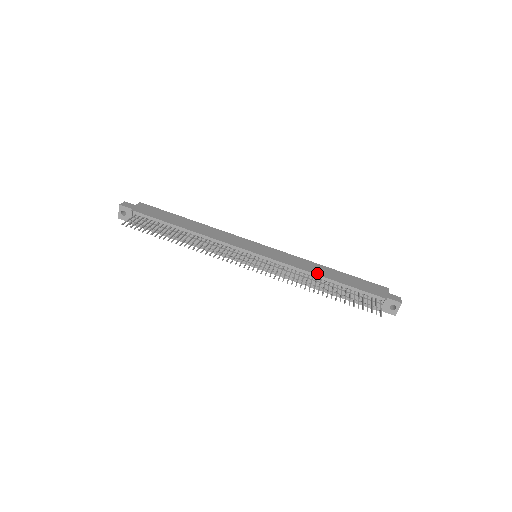
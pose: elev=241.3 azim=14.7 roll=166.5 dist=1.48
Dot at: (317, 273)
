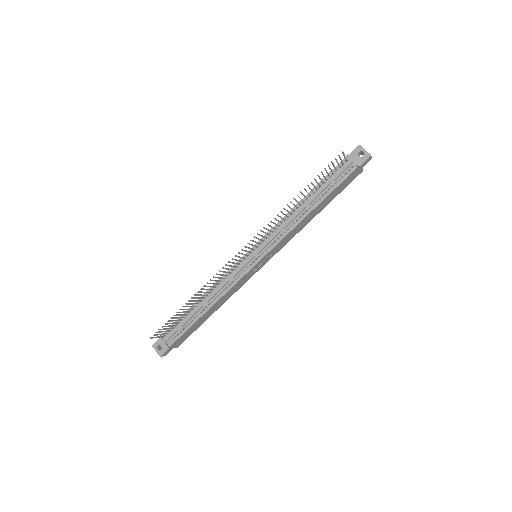
Dot at: (295, 207)
